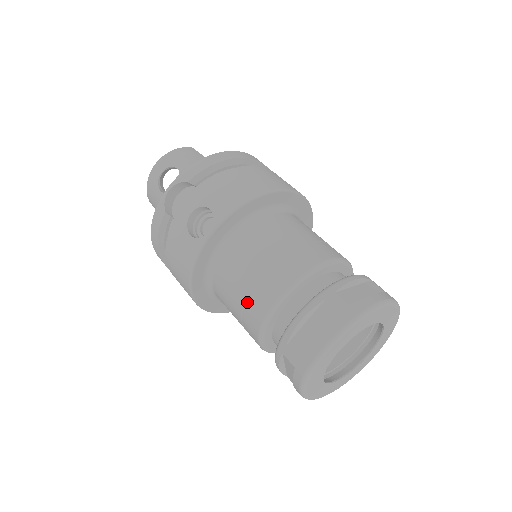
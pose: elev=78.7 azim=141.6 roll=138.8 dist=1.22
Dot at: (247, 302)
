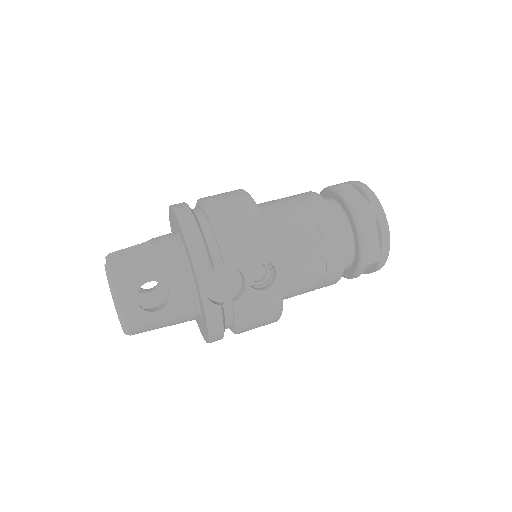
Dot at: (324, 273)
